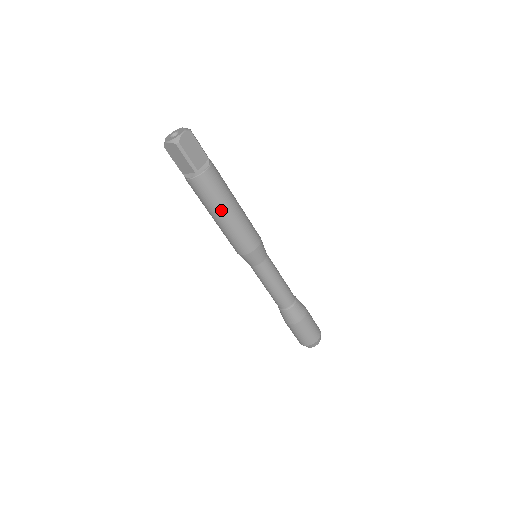
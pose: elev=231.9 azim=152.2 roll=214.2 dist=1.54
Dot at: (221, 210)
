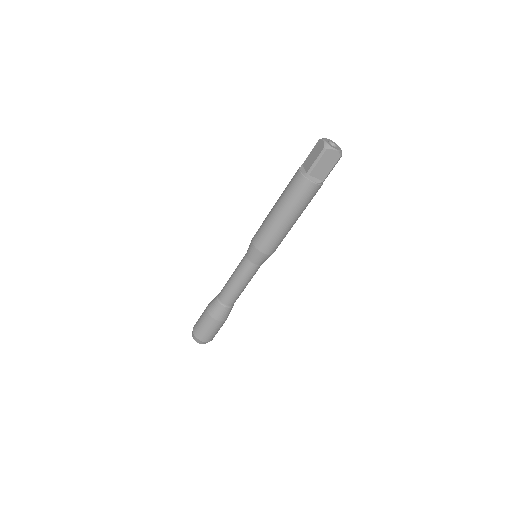
Dot at: (283, 208)
